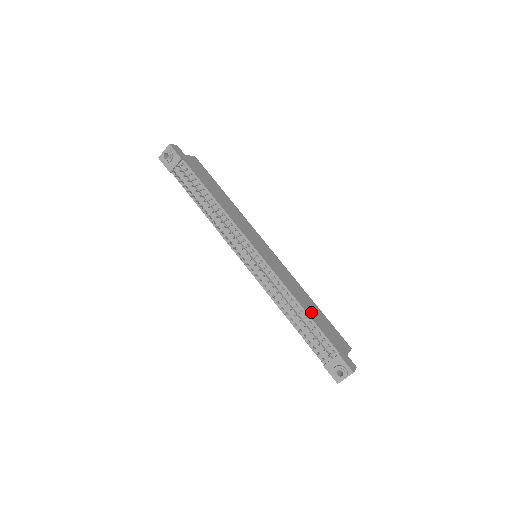
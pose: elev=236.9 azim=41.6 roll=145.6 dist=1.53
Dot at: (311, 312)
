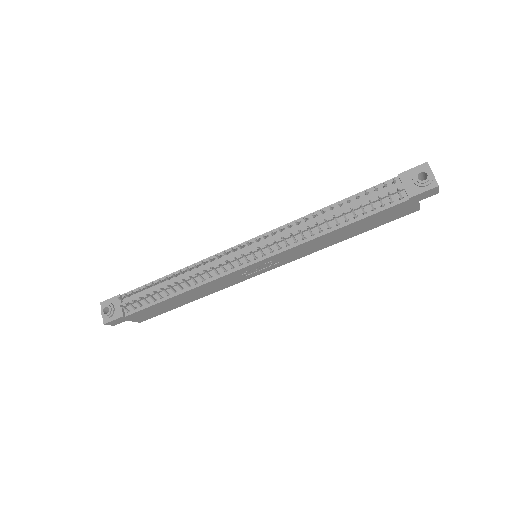
Dot at: occluded
